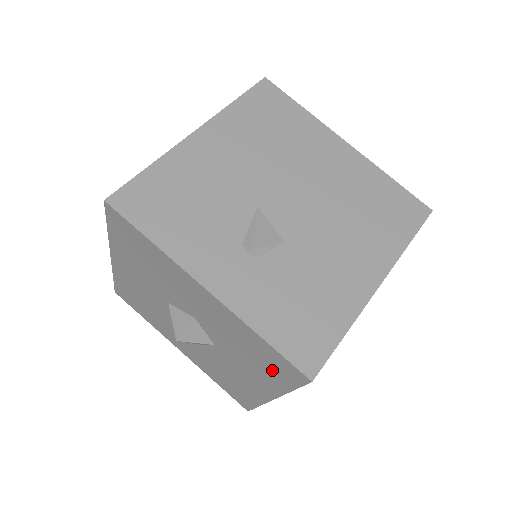
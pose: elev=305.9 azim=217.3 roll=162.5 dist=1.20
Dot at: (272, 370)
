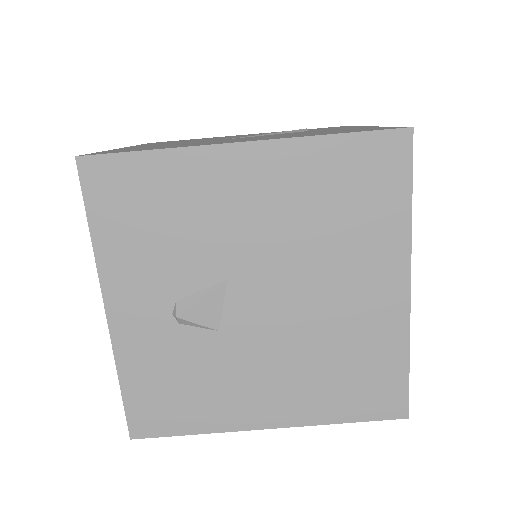
Dot at: occluded
